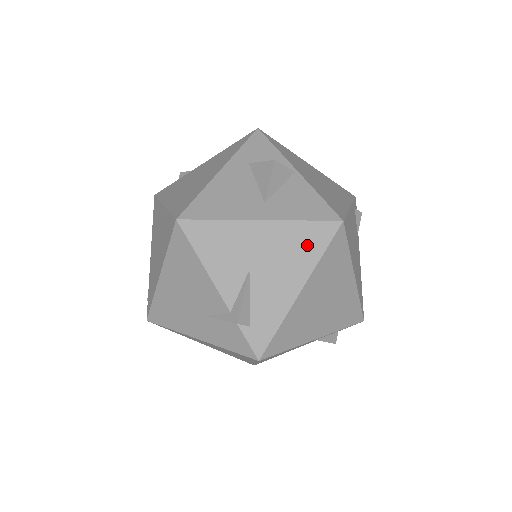
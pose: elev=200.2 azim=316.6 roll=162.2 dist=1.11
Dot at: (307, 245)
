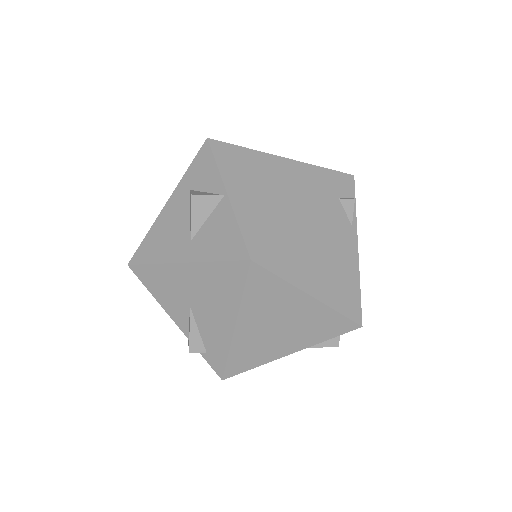
Dot at: (227, 284)
